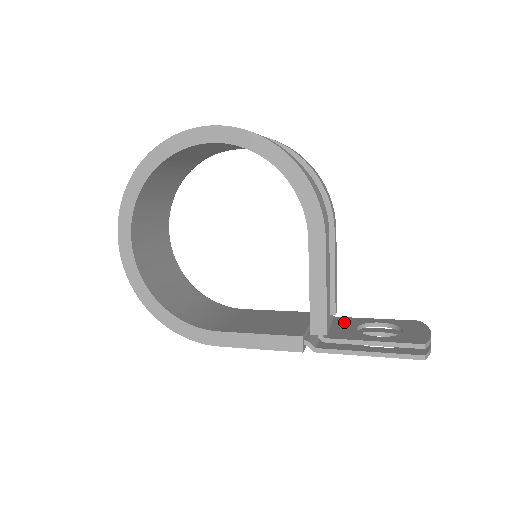
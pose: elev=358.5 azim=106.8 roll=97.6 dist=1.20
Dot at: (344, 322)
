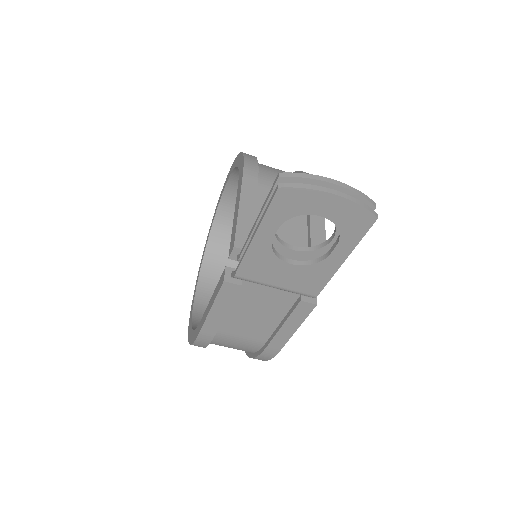
Dot at: occluded
